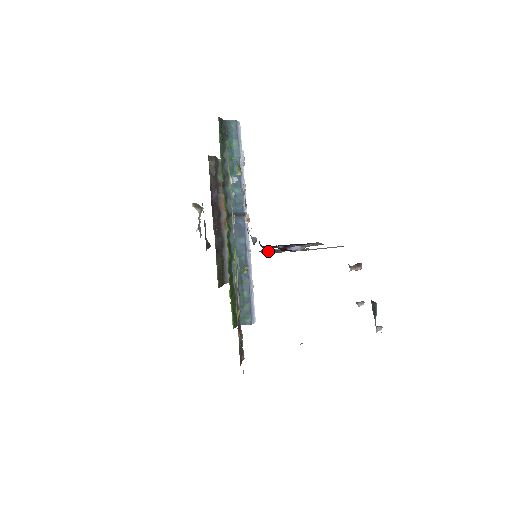
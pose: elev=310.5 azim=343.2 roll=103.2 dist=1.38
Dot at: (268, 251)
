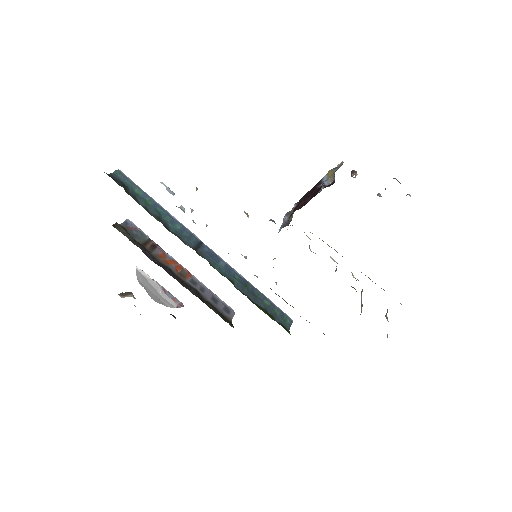
Dot at: (287, 223)
